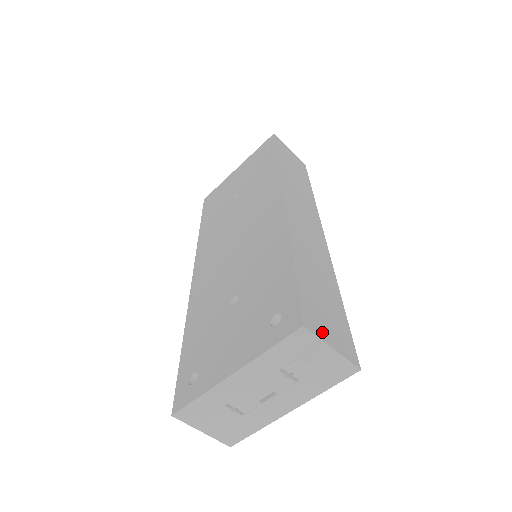
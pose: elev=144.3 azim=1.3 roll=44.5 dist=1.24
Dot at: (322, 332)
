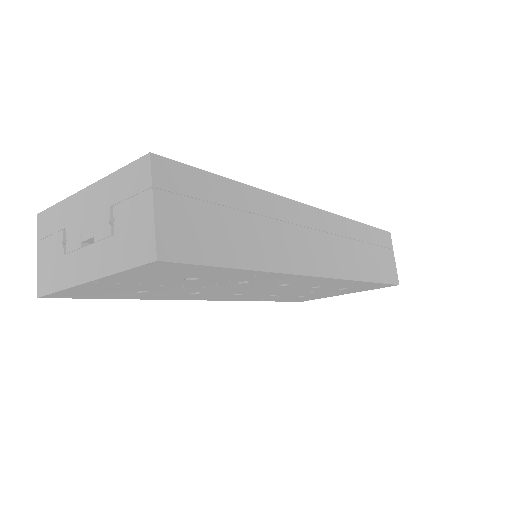
Dot at: (165, 191)
